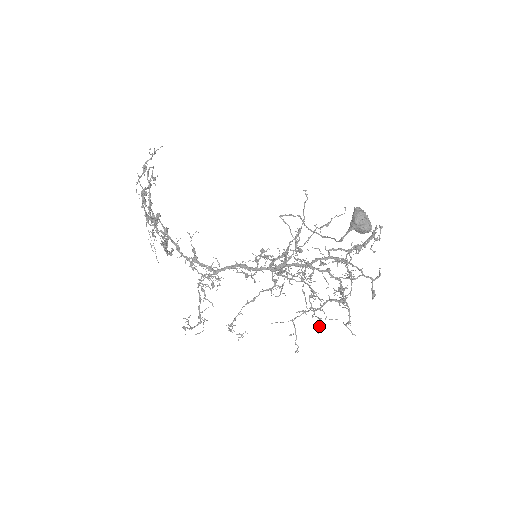
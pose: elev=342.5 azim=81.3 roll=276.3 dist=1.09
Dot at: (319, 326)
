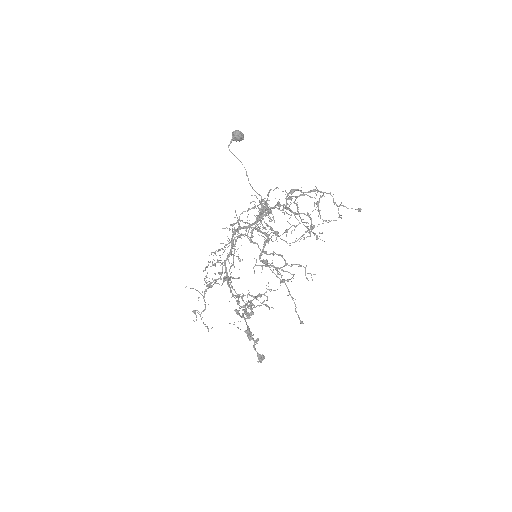
Dot at: occluded
